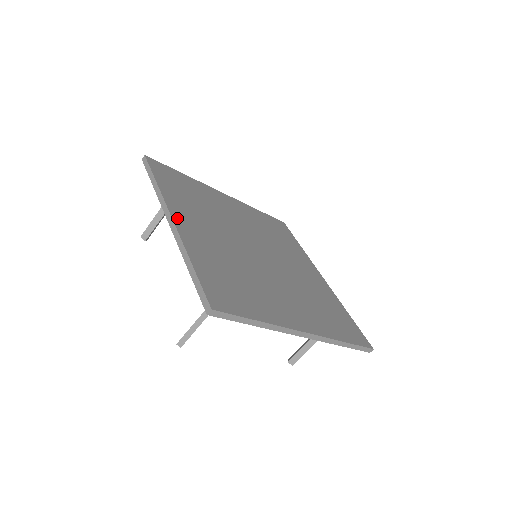
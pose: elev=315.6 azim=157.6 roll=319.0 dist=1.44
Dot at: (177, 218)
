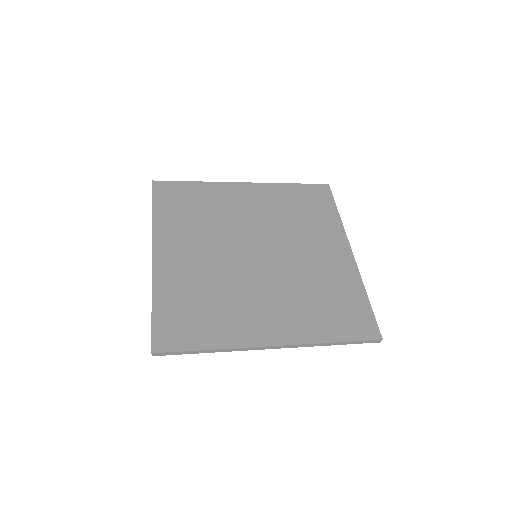
Dot at: (158, 252)
